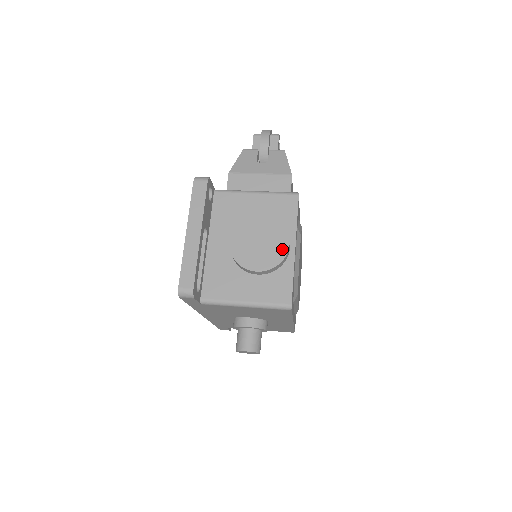
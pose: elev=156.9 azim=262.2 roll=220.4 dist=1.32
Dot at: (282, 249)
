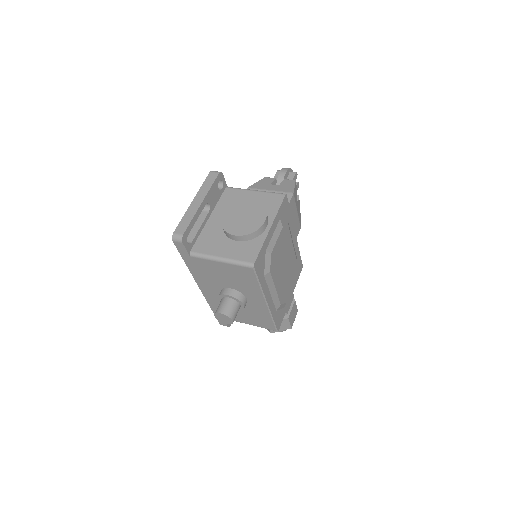
Dot at: (258, 223)
